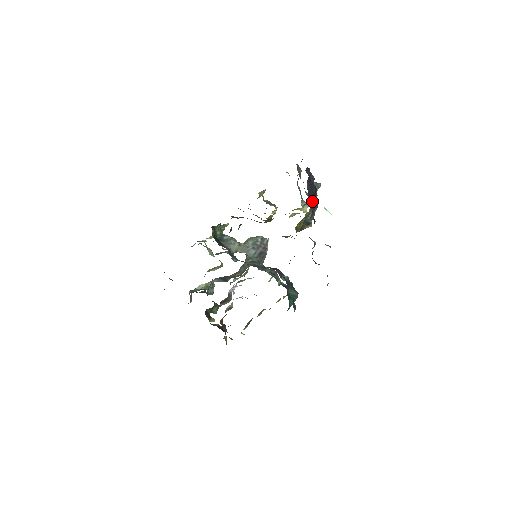
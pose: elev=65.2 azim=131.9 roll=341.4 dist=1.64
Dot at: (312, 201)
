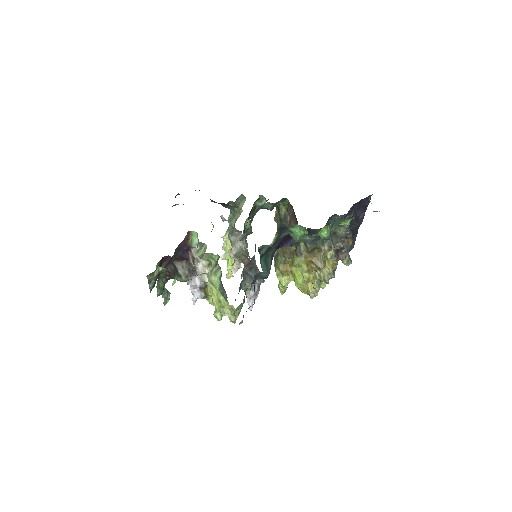
Dot at: (354, 219)
